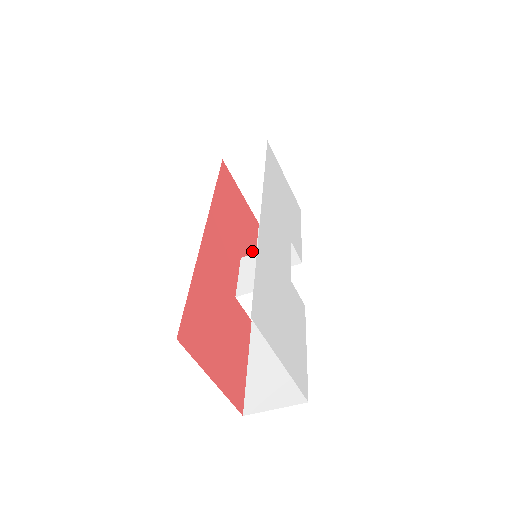
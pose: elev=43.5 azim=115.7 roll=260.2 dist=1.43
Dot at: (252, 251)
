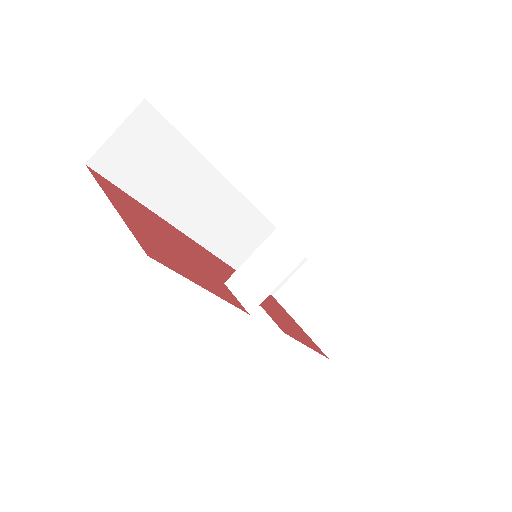
Dot at: (296, 337)
